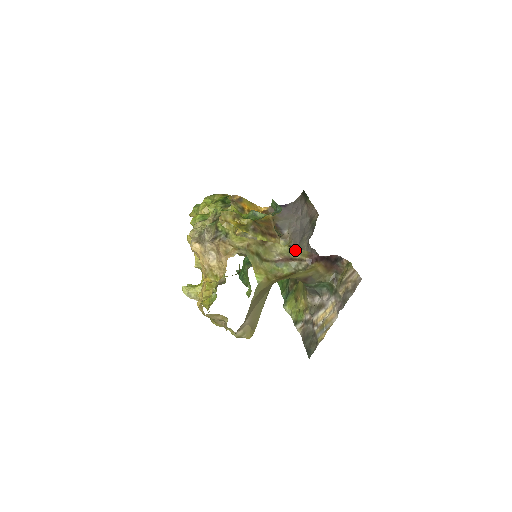
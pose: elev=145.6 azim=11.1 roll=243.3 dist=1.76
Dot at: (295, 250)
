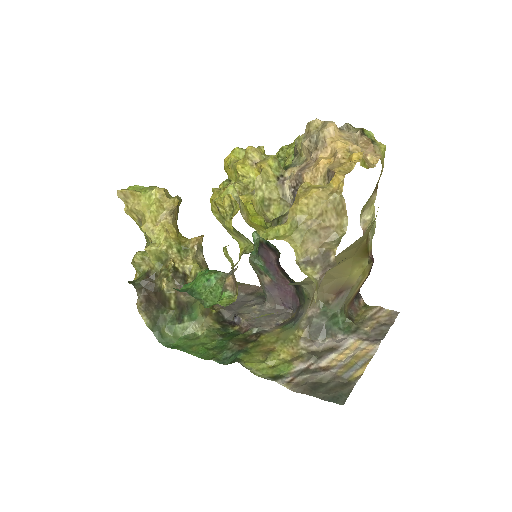
Dot at: (373, 231)
